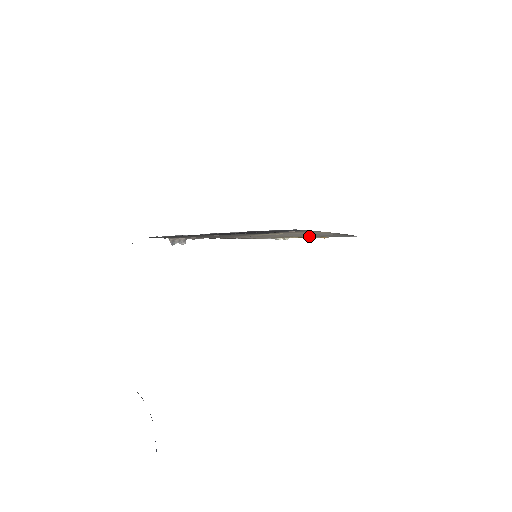
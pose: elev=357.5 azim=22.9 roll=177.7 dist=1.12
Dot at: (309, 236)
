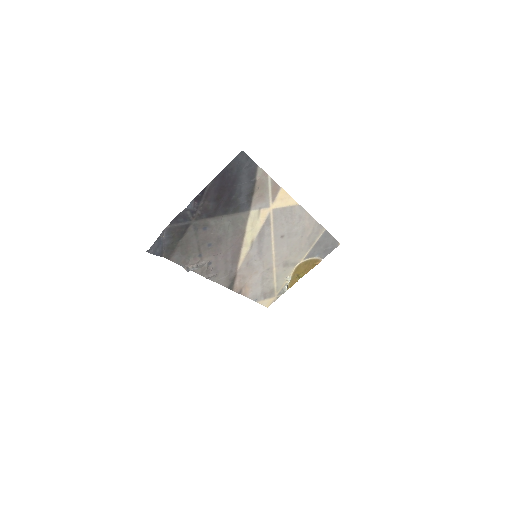
Dot at: (300, 257)
